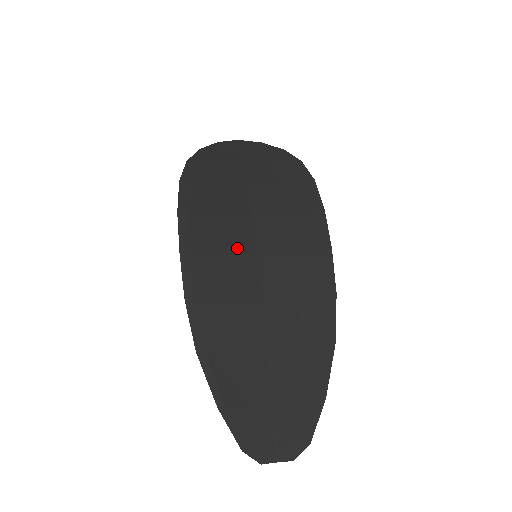
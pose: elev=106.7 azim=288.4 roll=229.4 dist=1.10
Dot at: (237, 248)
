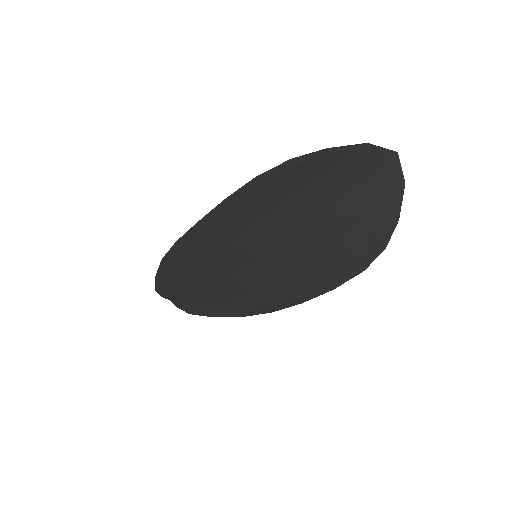
Dot at: (245, 248)
